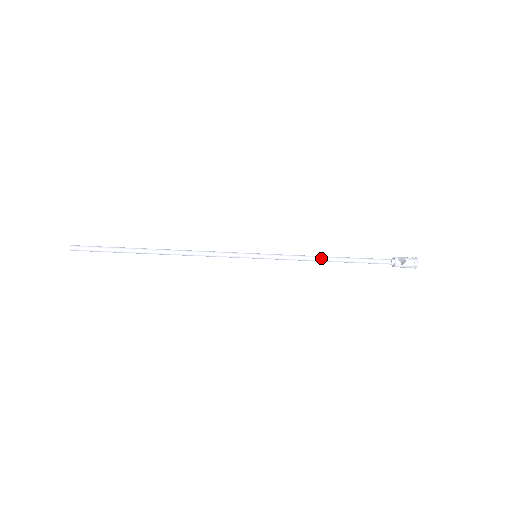
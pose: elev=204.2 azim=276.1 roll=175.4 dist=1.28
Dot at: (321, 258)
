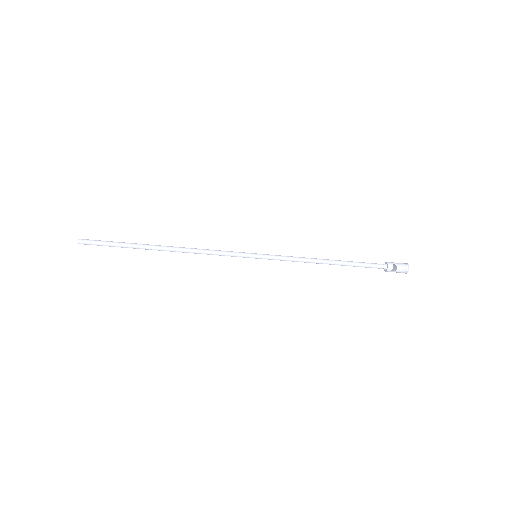
Dot at: (318, 261)
